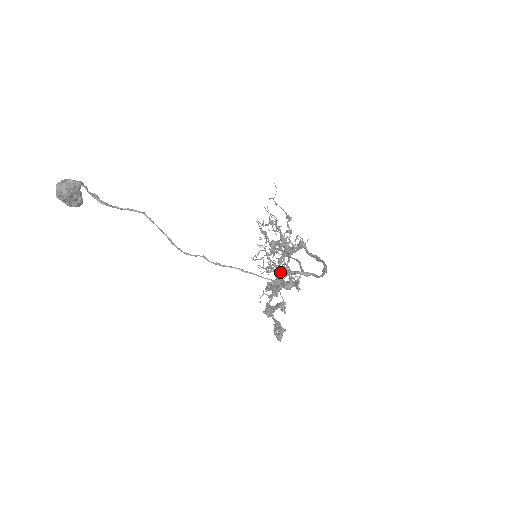
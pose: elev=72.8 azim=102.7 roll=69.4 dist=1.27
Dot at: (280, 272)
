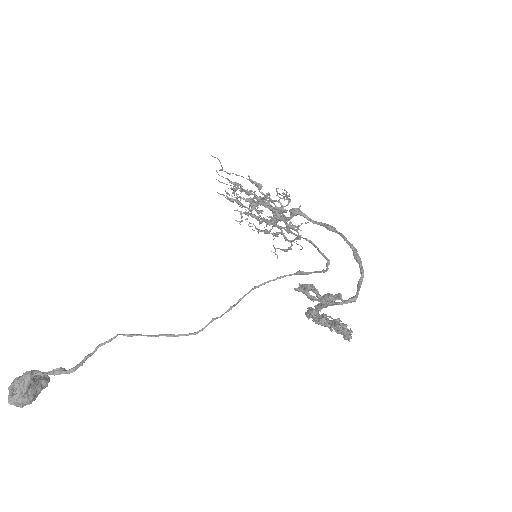
Dot at: (322, 318)
